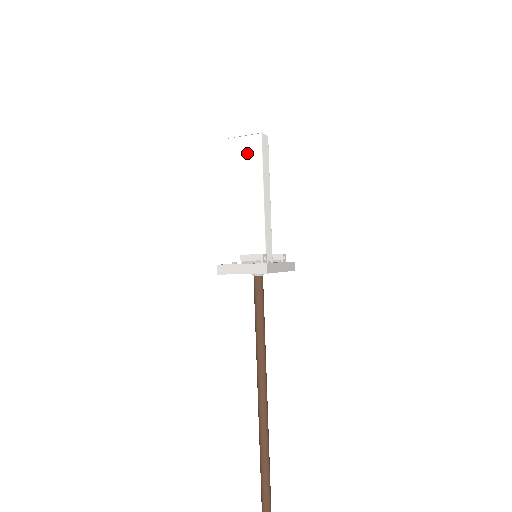
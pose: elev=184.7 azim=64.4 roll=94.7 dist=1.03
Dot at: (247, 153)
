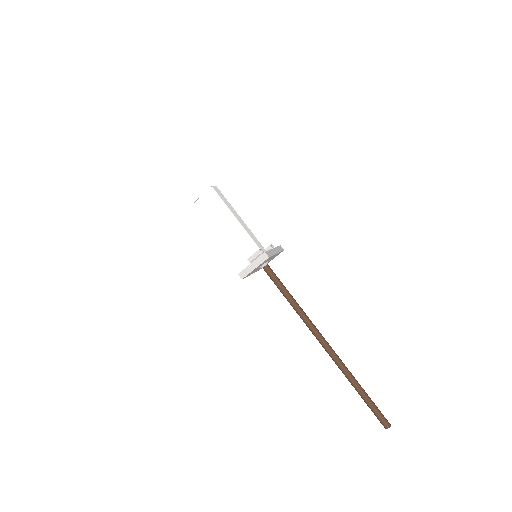
Dot at: (211, 203)
